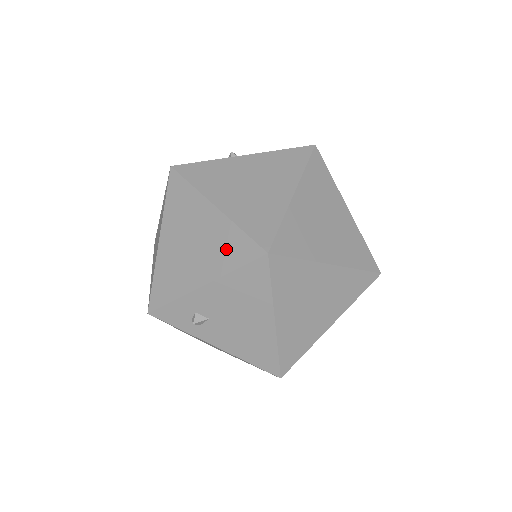
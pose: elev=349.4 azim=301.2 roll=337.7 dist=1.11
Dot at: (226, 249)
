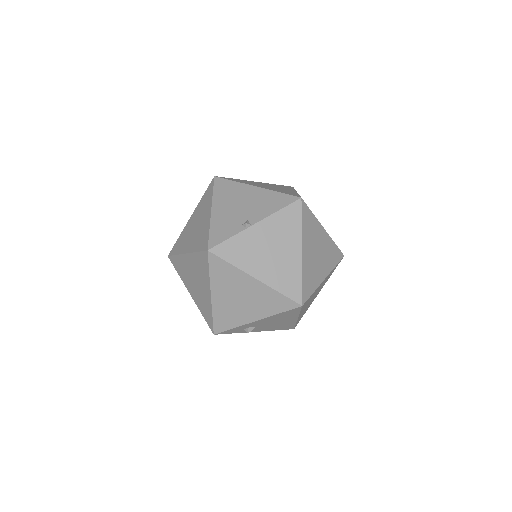
Dot at: (270, 303)
